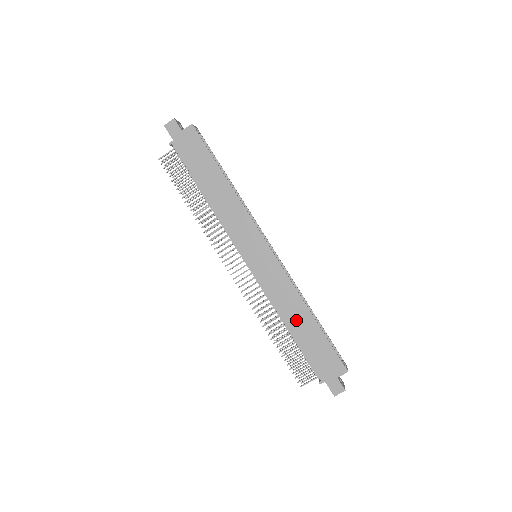
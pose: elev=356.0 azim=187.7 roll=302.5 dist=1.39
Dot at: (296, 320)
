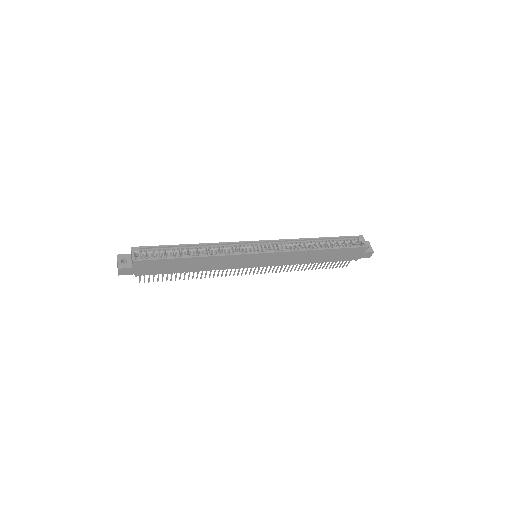
Dot at: (315, 258)
